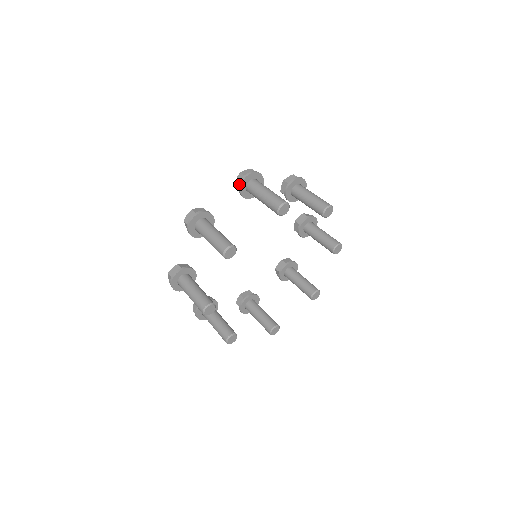
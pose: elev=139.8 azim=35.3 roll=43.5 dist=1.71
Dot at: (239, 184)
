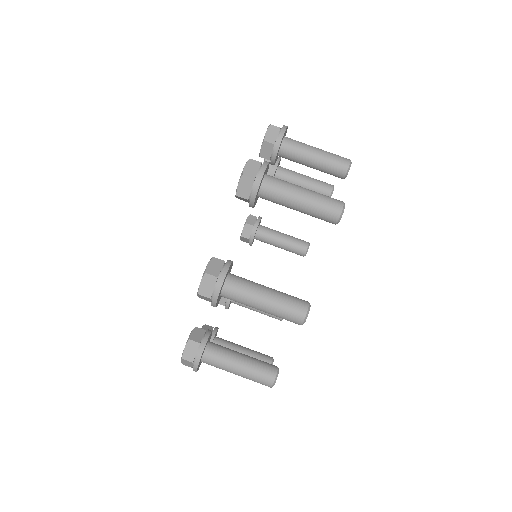
Dot at: (251, 196)
